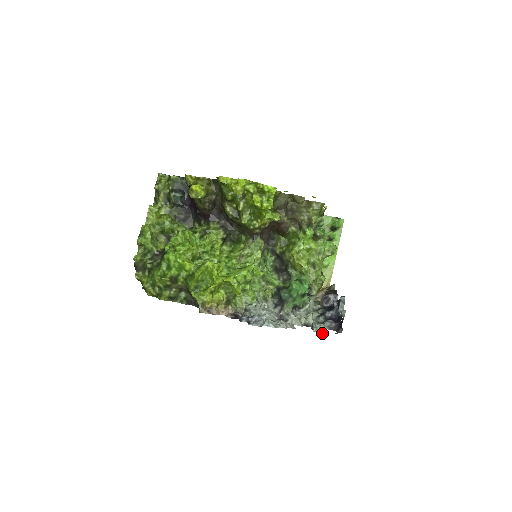
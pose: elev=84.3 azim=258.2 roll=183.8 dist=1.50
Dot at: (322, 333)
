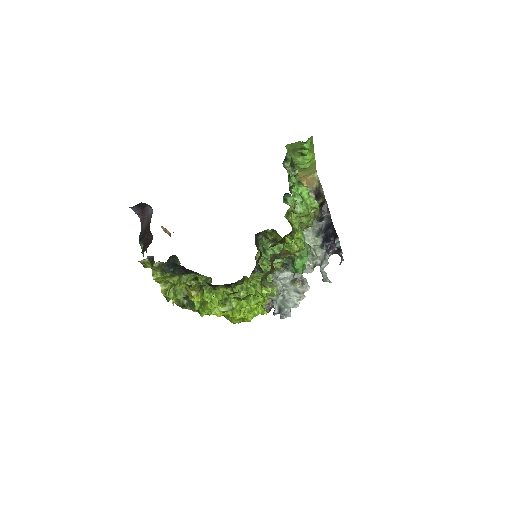
Dot at: (330, 282)
